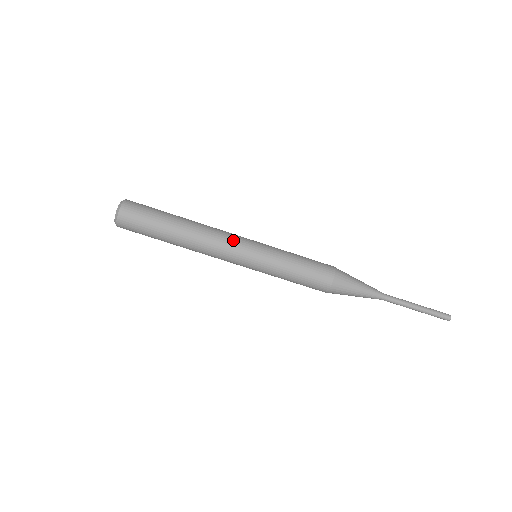
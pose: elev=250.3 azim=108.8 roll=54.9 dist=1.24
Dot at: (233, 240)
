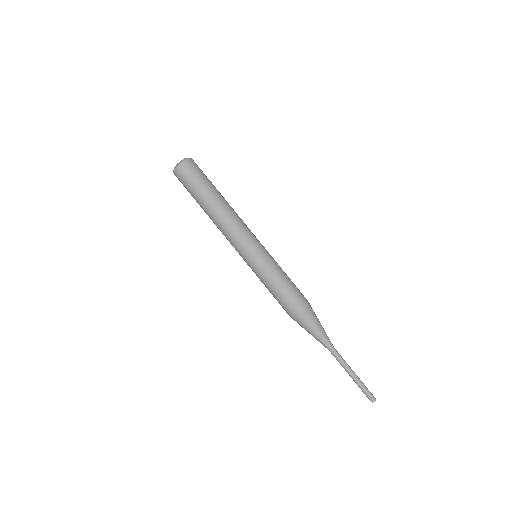
Dot at: occluded
